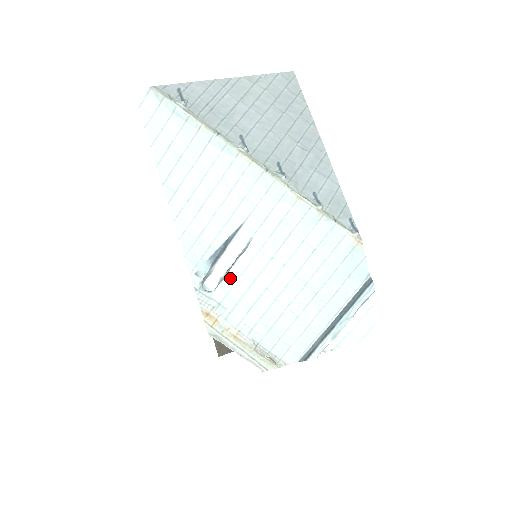
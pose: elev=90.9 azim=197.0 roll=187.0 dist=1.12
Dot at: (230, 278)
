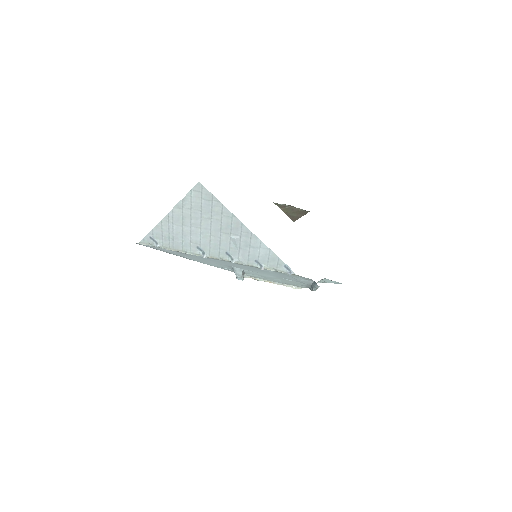
Dot at: (248, 273)
